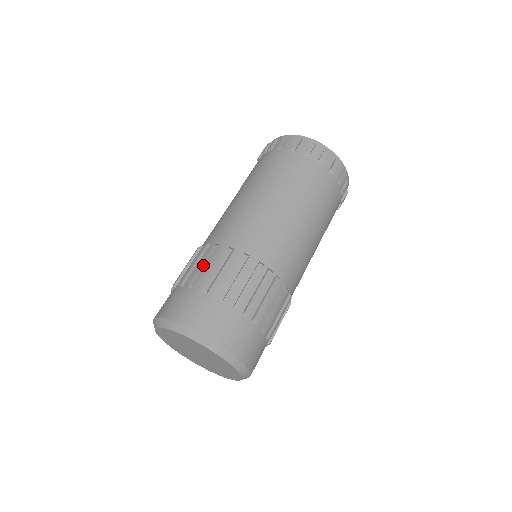
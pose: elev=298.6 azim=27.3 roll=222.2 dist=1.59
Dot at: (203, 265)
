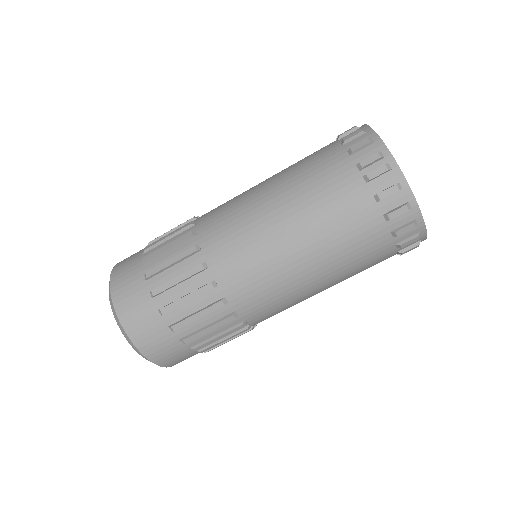
Dot at: (185, 299)
